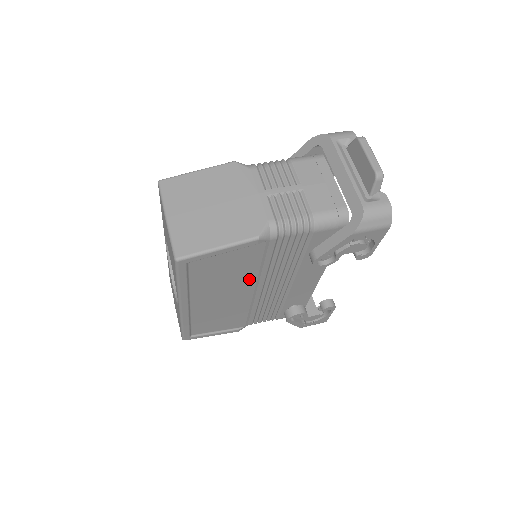
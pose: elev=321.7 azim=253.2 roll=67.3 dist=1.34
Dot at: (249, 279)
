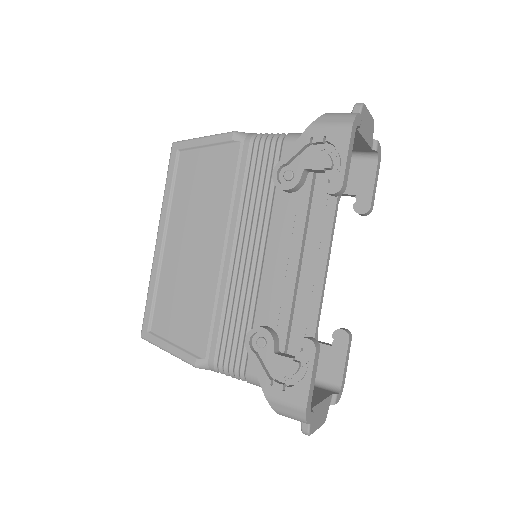
Dot at: (221, 215)
